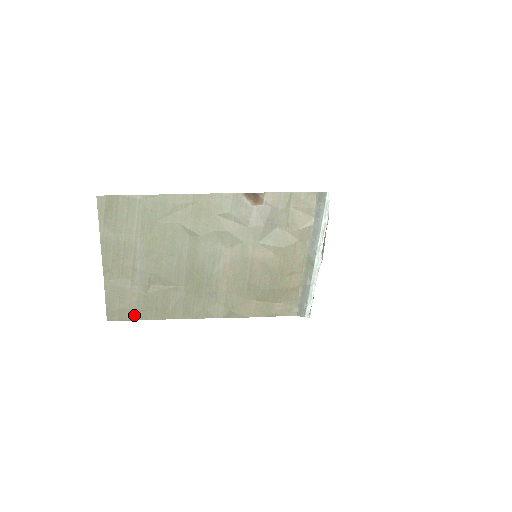
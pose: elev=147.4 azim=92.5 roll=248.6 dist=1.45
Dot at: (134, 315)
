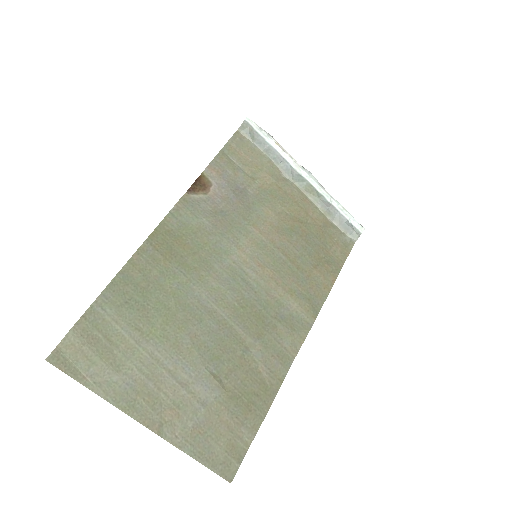
Dot at: (246, 434)
